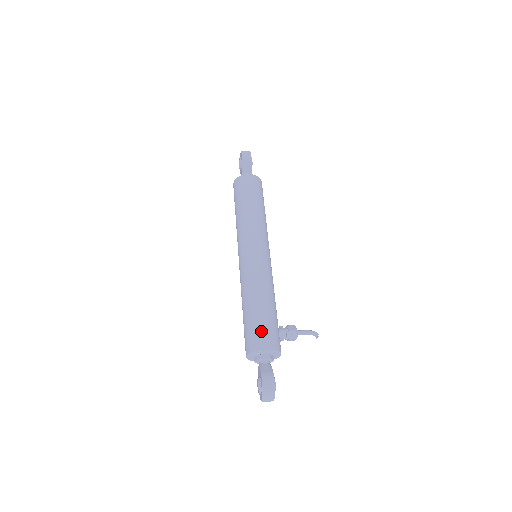
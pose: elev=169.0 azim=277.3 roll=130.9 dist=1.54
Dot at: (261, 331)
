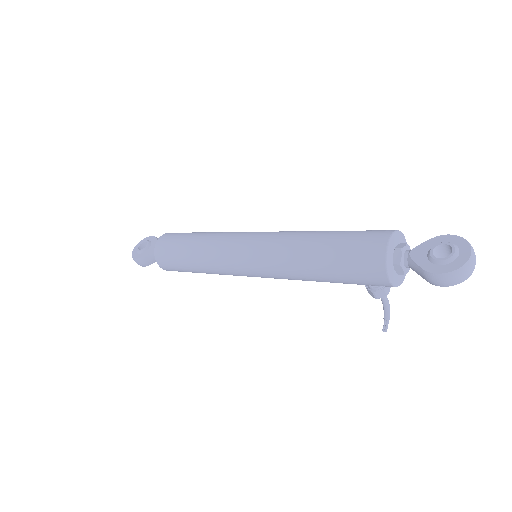
Dot at: occluded
